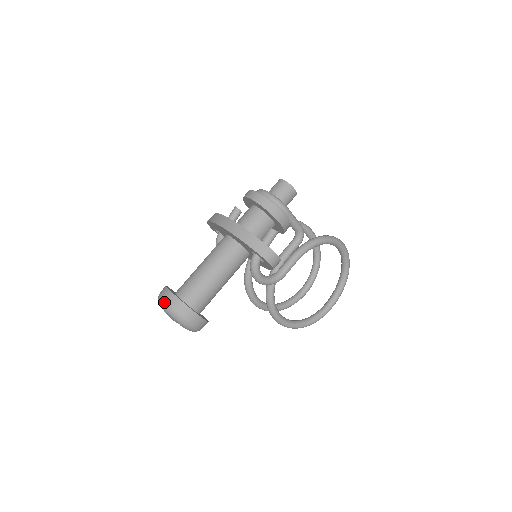
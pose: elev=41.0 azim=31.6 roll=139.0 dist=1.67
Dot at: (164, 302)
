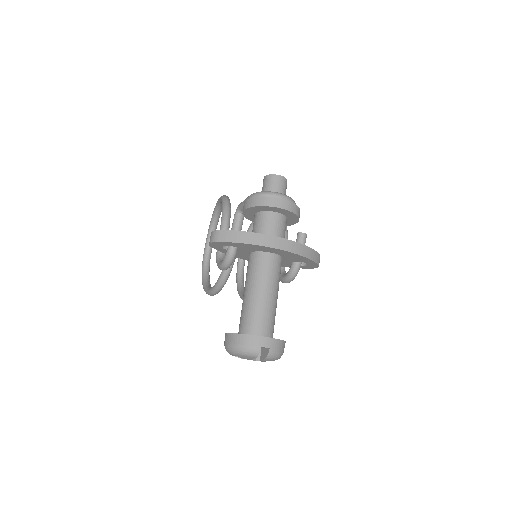
Dot at: (270, 352)
